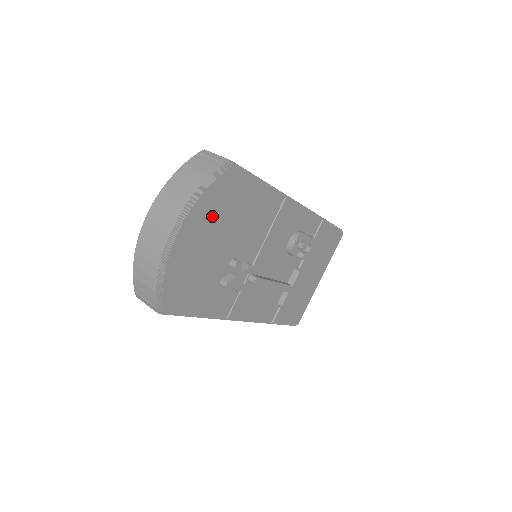
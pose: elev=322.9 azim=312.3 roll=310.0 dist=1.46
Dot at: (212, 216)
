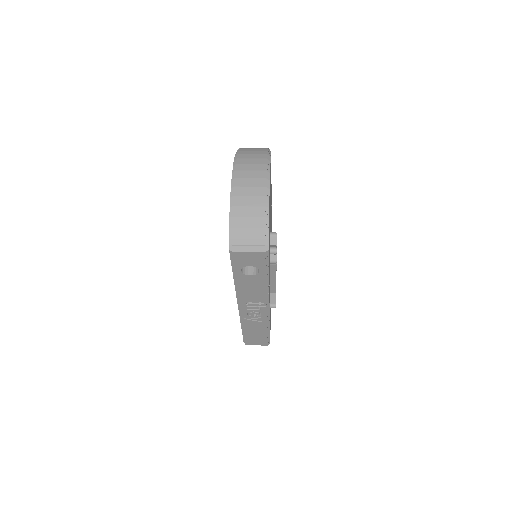
Dot at: (270, 183)
